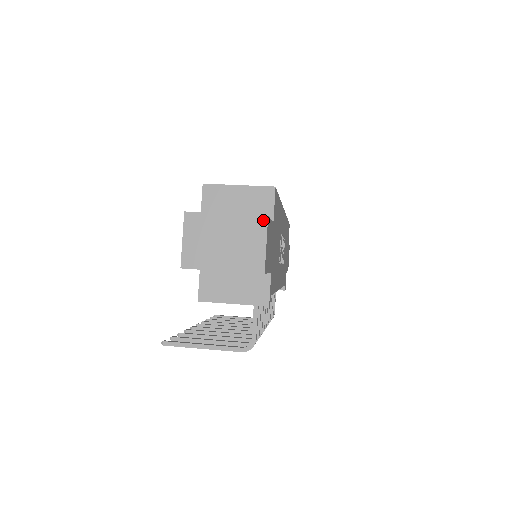
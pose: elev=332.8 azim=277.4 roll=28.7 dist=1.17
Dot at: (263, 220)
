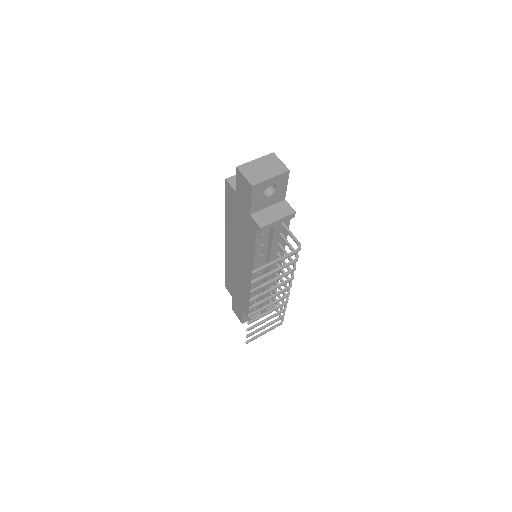
Dot at: (273, 154)
